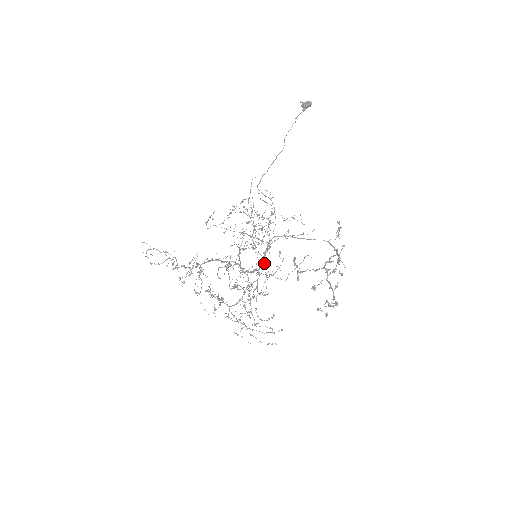
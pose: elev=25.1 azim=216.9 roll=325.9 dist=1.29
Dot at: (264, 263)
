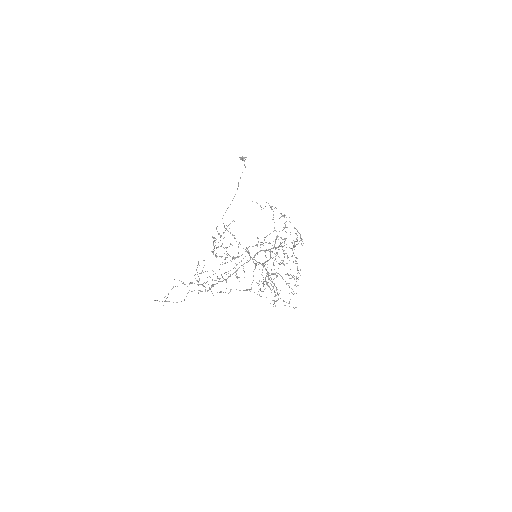
Dot at: occluded
